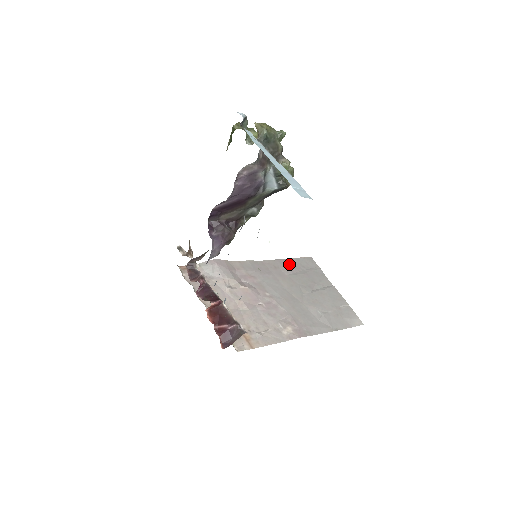
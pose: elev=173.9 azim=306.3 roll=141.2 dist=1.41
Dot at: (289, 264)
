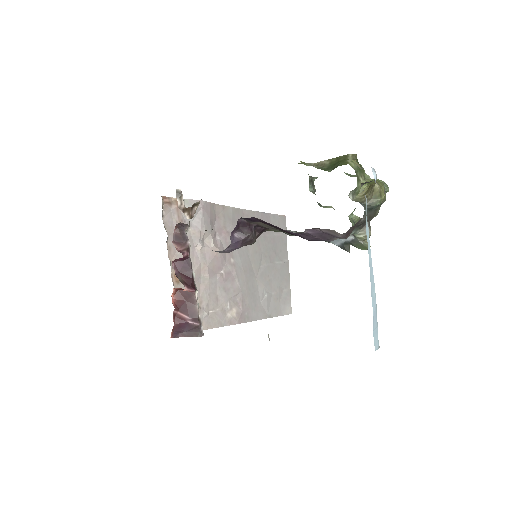
Dot at: occluded
